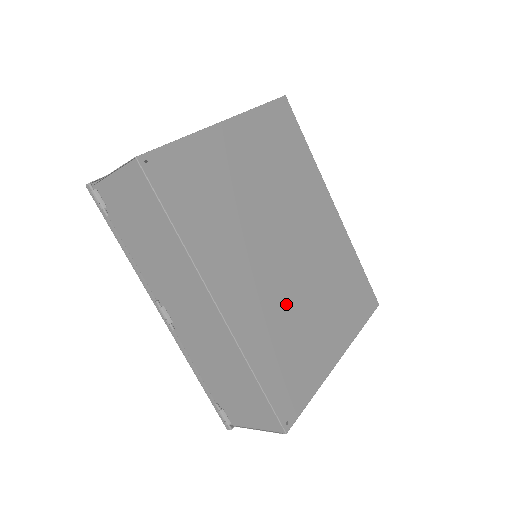
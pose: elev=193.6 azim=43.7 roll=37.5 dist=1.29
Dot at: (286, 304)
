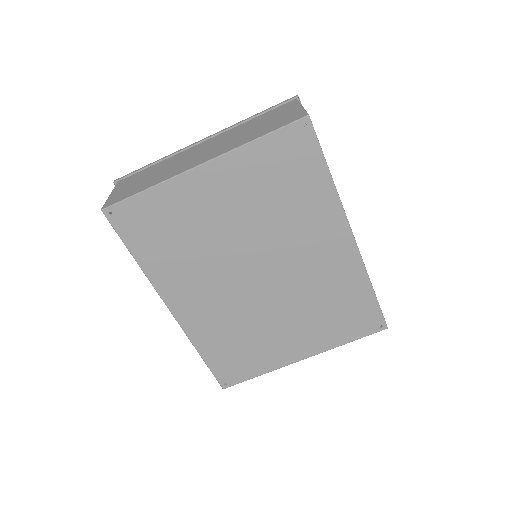
Dot at: (246, 316)
